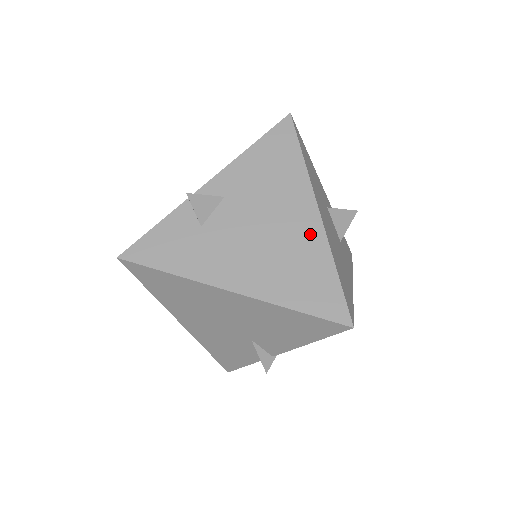
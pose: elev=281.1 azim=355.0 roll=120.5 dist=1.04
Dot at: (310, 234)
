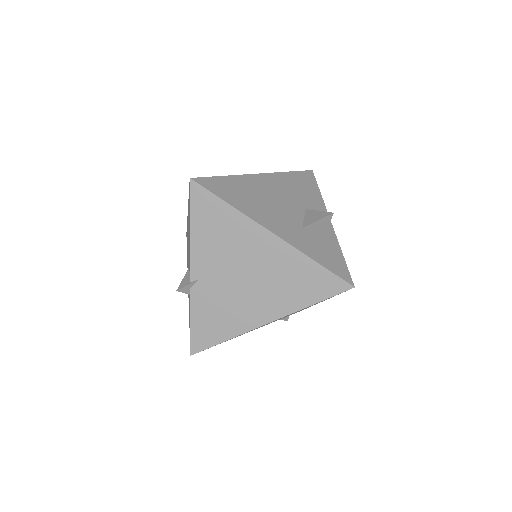
Dot at: occluded
